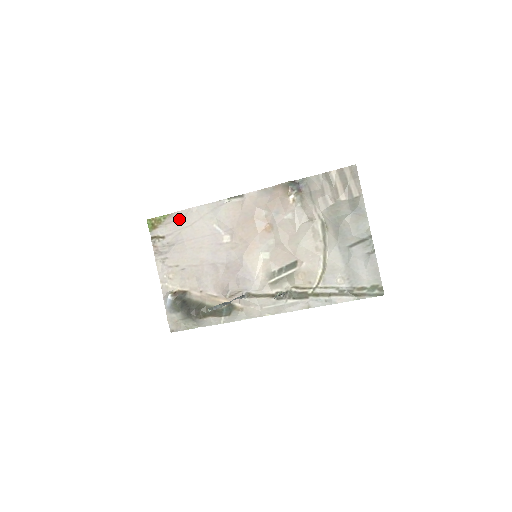
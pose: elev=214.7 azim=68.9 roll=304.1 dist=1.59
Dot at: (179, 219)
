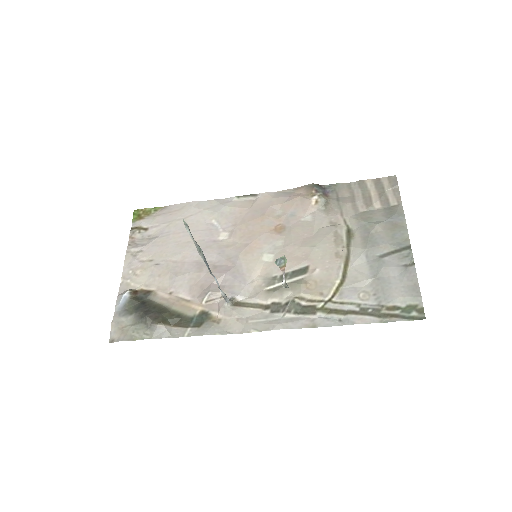
Dot at: (173, 211)
